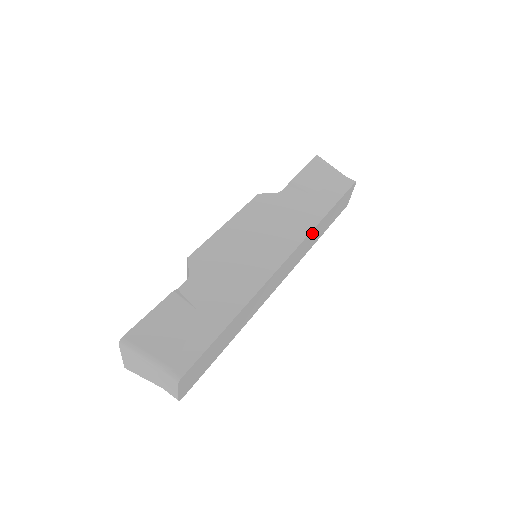
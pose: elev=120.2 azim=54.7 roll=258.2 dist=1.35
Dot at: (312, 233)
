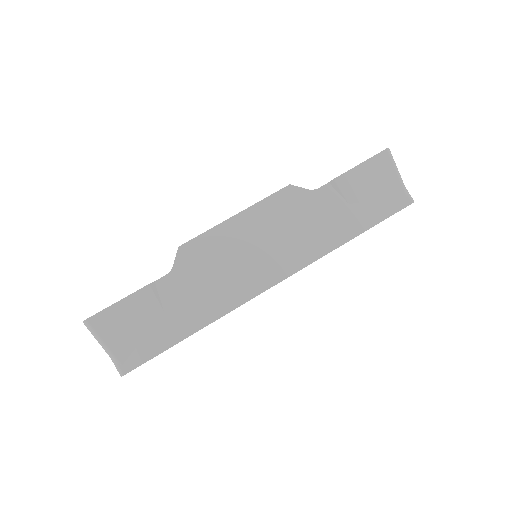
Dot at: occluded
